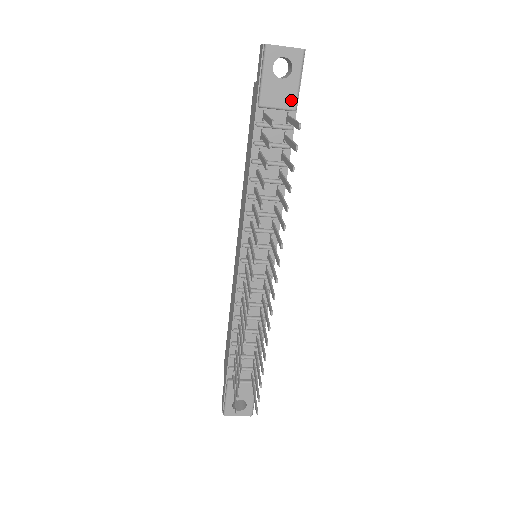
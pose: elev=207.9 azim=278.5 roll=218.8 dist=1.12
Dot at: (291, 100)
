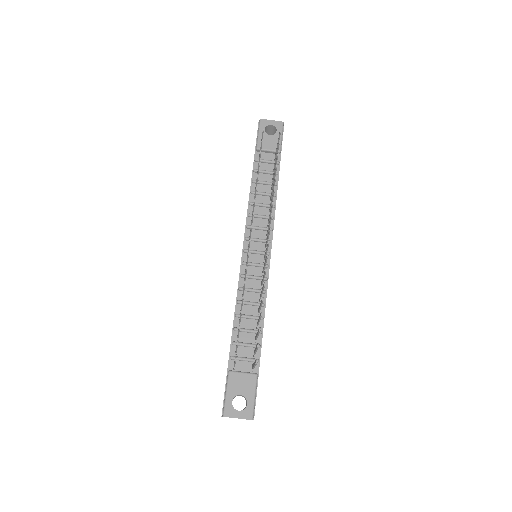
Dot at: occluded
